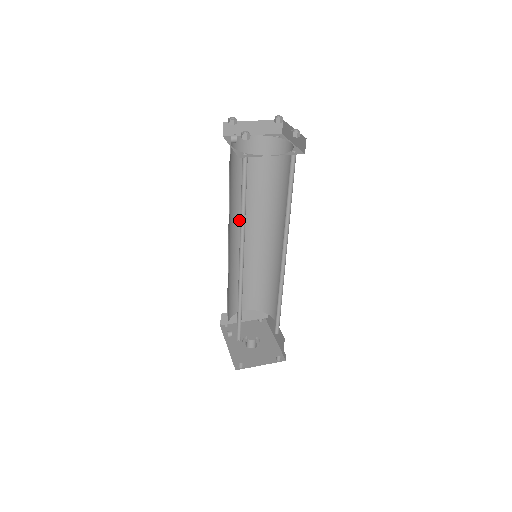
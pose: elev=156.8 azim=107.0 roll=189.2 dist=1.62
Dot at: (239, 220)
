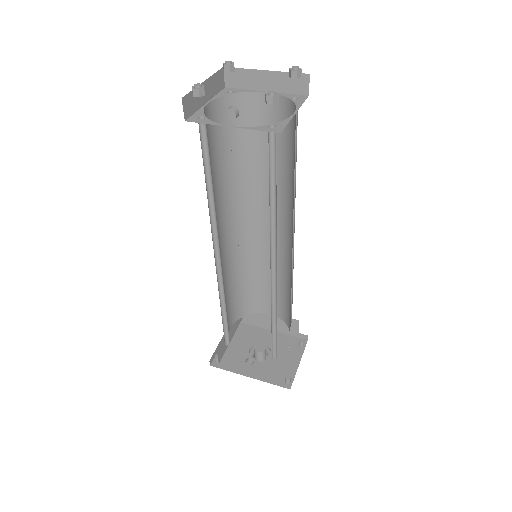
Dot at: occluded
